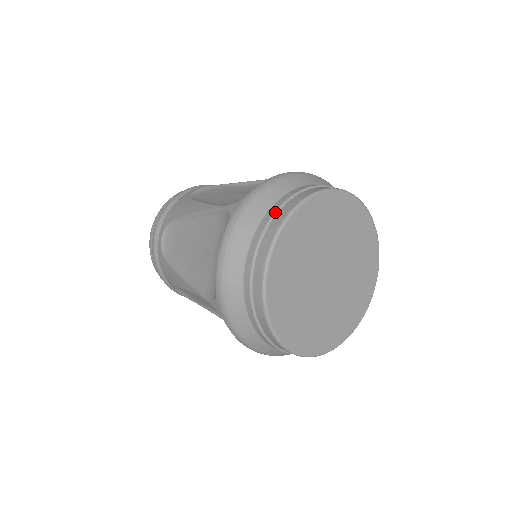
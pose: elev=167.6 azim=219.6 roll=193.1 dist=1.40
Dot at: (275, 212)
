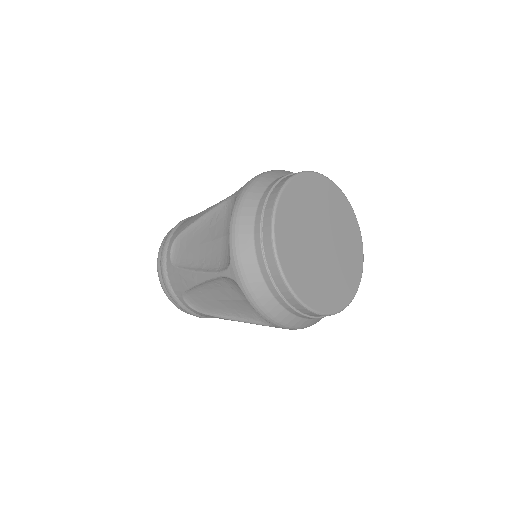
Dot at: (274, 185)
